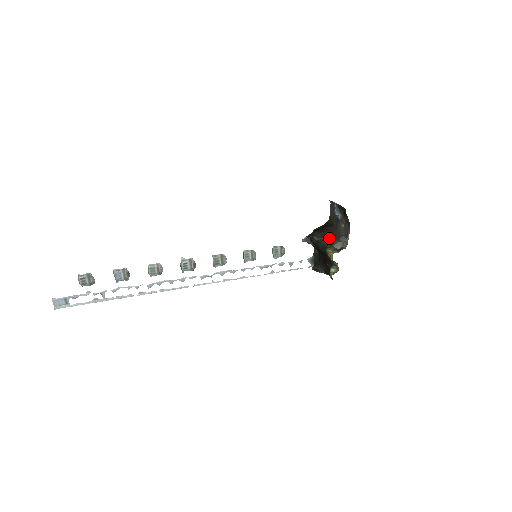
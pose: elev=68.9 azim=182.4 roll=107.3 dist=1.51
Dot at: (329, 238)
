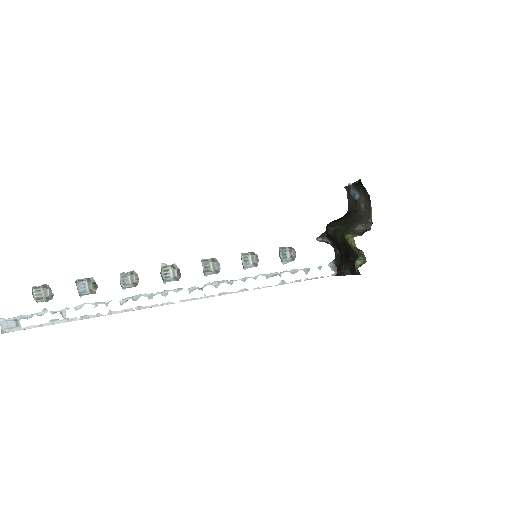
Dot at: (347, 223)
